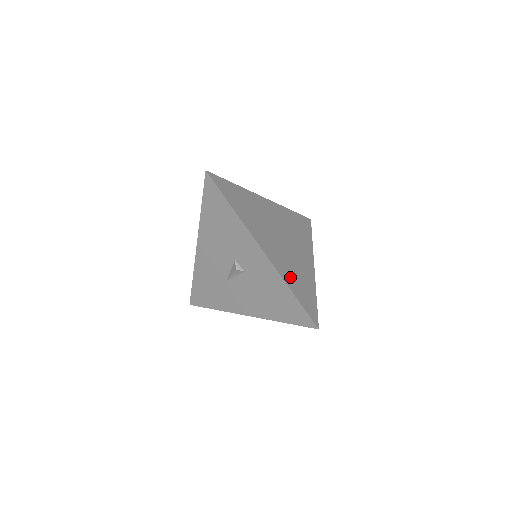
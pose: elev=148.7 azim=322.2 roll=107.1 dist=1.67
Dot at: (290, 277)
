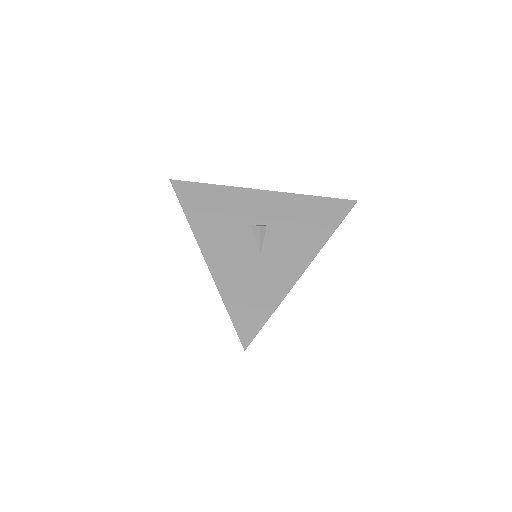
Dot at: occluded
